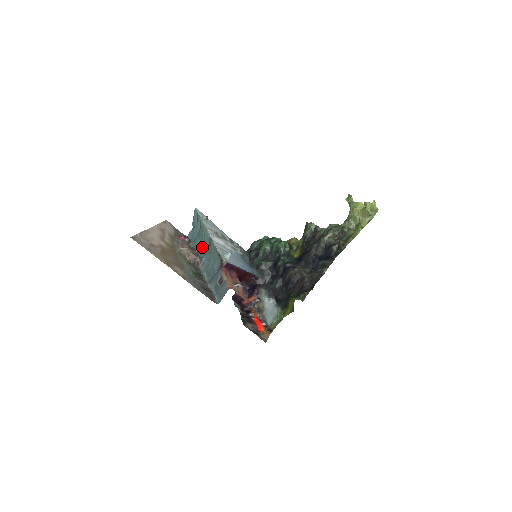
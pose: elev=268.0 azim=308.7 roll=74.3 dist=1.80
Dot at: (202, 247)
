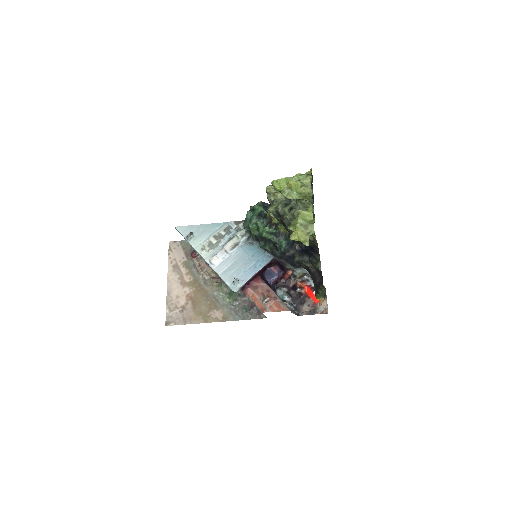
Dot at: occluded
